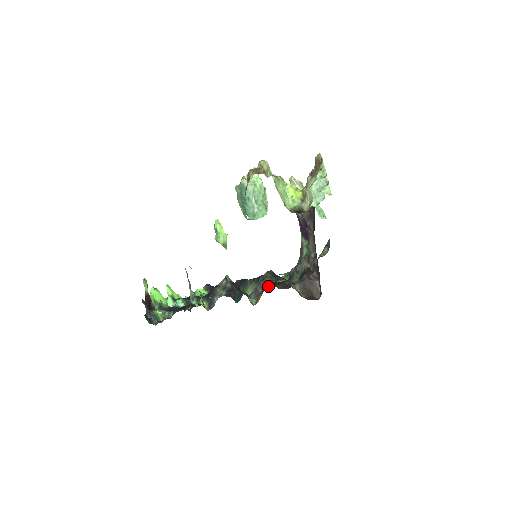
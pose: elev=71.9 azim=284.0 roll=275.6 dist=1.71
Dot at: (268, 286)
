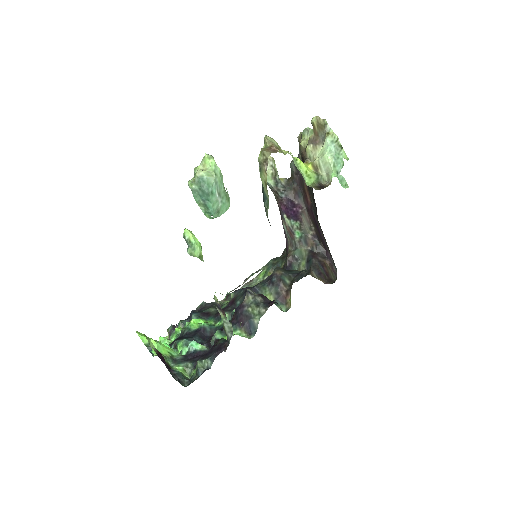
Dot at: (290, 284)
